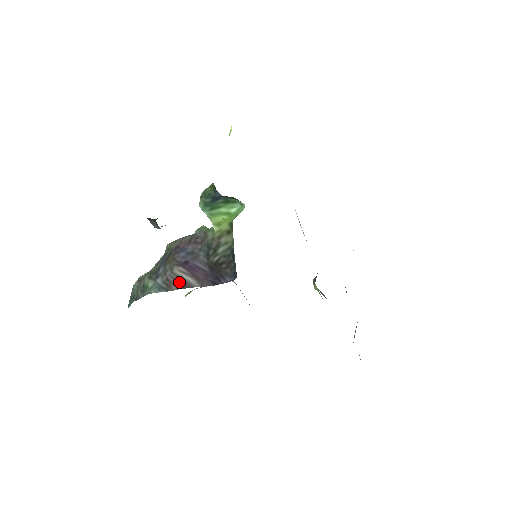
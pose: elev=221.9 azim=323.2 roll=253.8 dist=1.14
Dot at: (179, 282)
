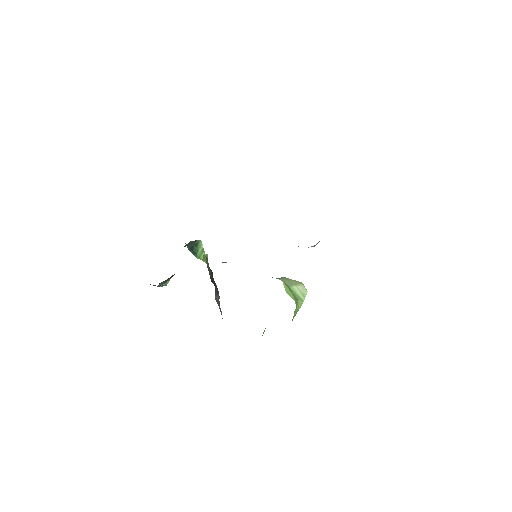
Dot at: (218, 303)
